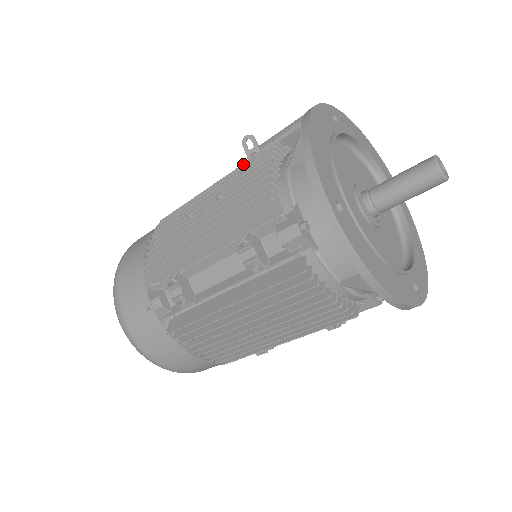
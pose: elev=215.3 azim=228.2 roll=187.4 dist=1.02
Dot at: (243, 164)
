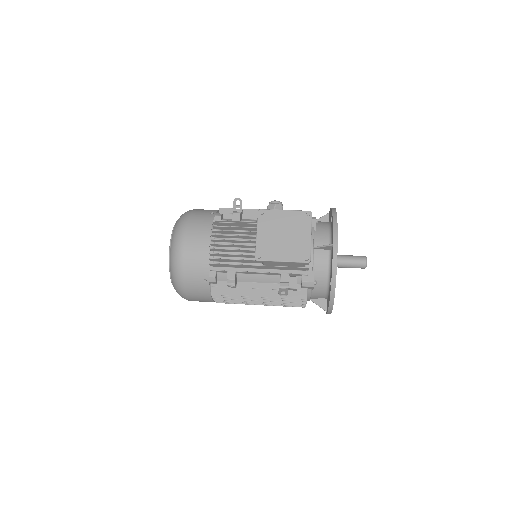
Dot at: (283, 299)
